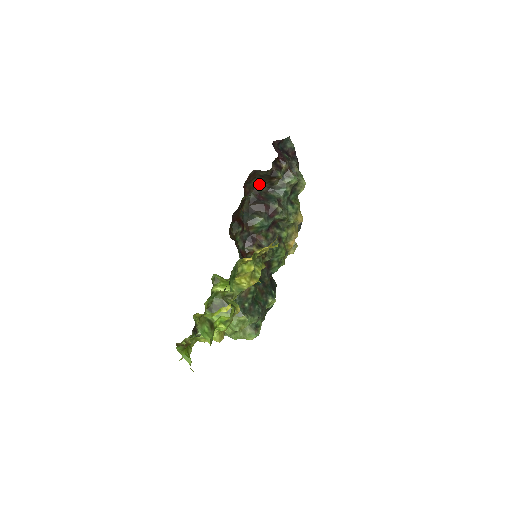
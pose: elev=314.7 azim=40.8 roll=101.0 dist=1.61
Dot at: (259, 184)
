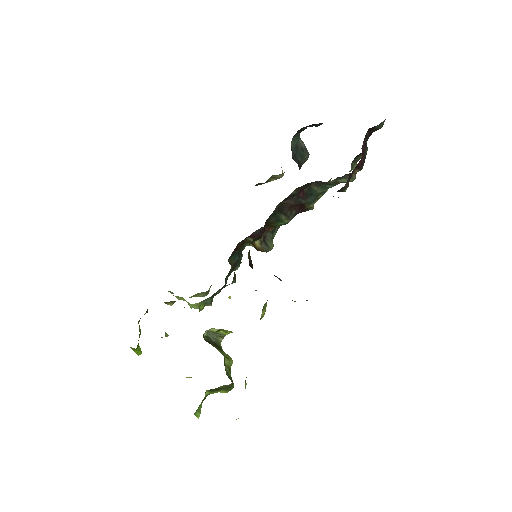
Dot at: occluded
